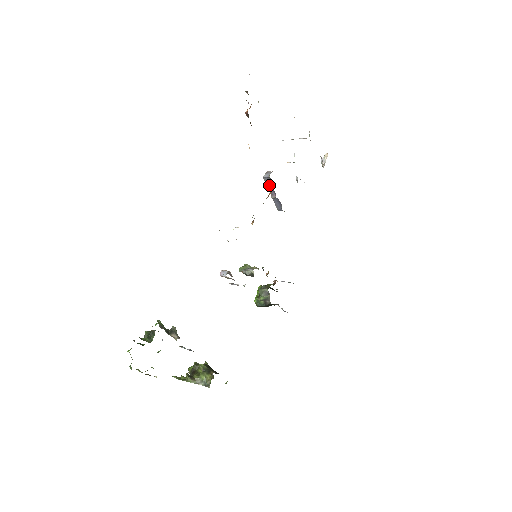
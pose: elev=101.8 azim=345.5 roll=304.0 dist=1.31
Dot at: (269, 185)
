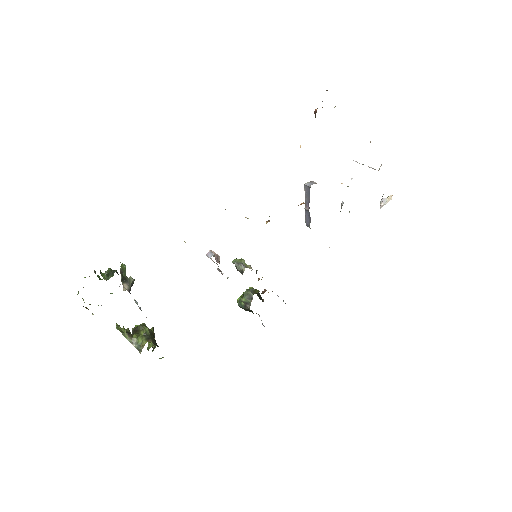
Dot at: (307, 195)
